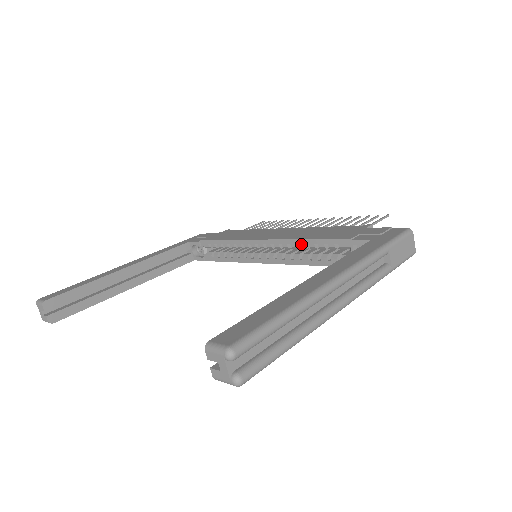
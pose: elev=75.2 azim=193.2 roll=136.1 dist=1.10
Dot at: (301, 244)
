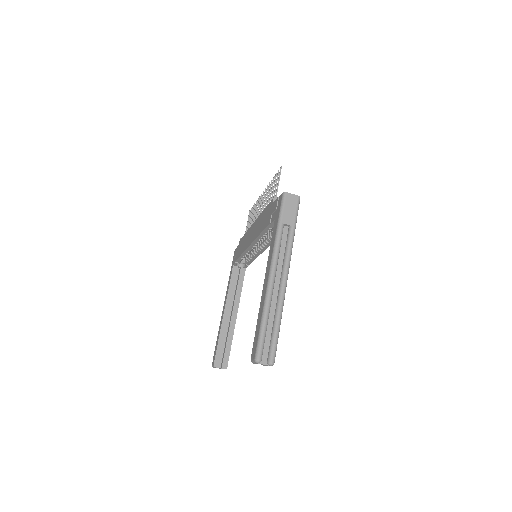
Dot at: (261, 237)
